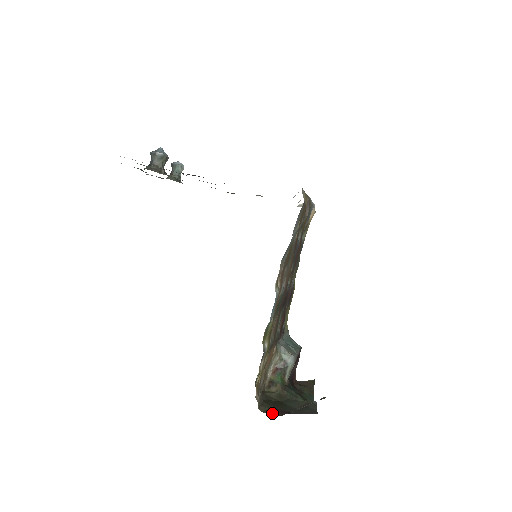
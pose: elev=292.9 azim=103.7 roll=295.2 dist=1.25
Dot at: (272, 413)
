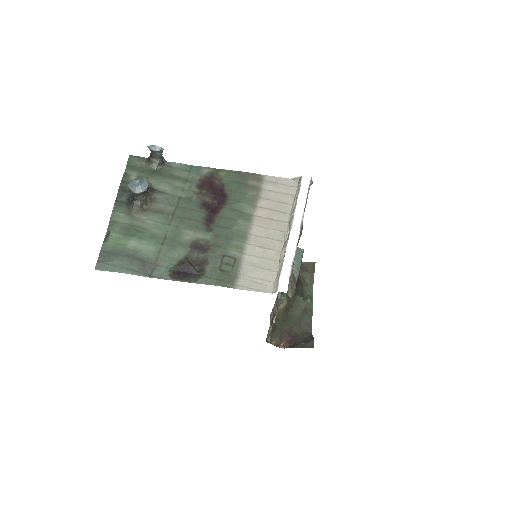
Dot at: (280, 342)
